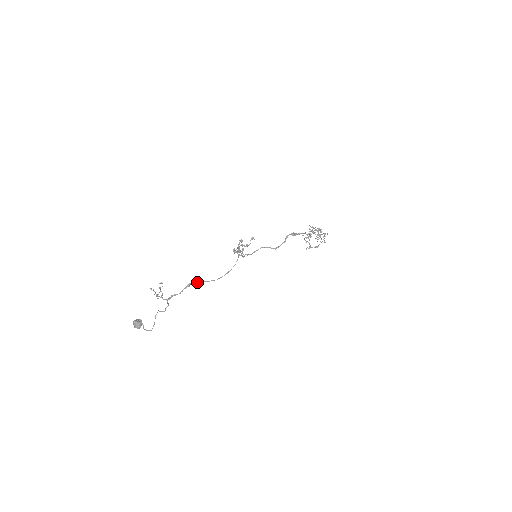
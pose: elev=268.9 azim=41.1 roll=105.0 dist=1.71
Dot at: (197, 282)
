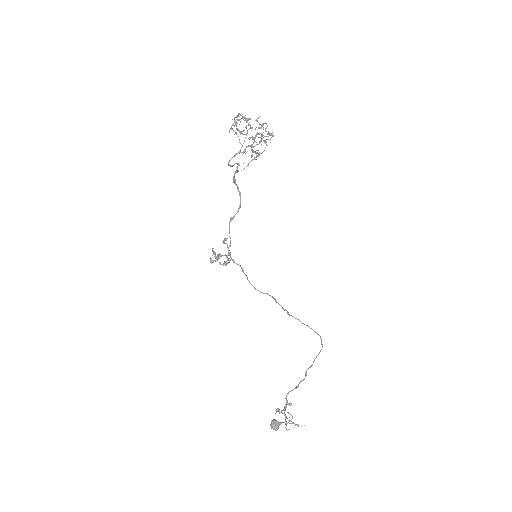
Dot at: occluded
